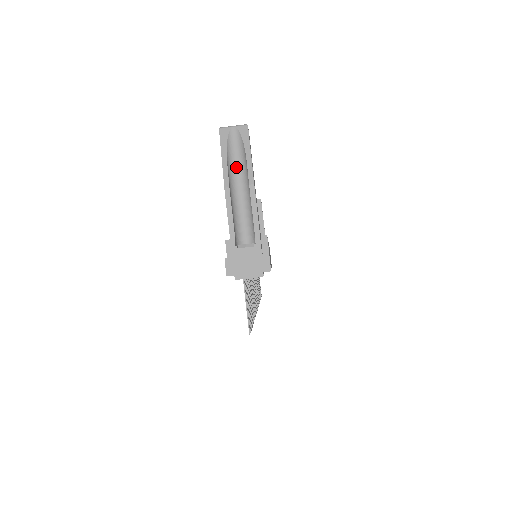
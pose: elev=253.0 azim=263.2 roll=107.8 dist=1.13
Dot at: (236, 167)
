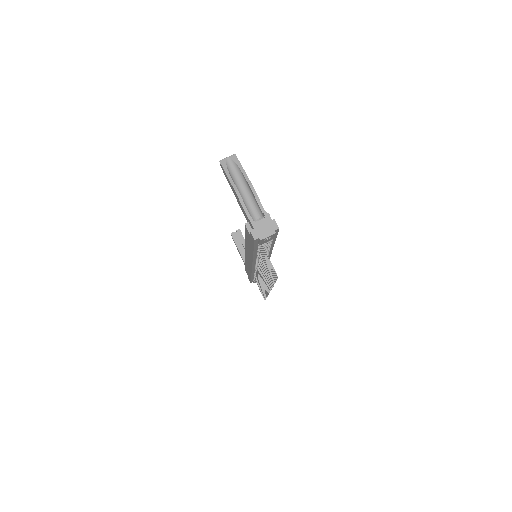
Dot at: (237, 179)
